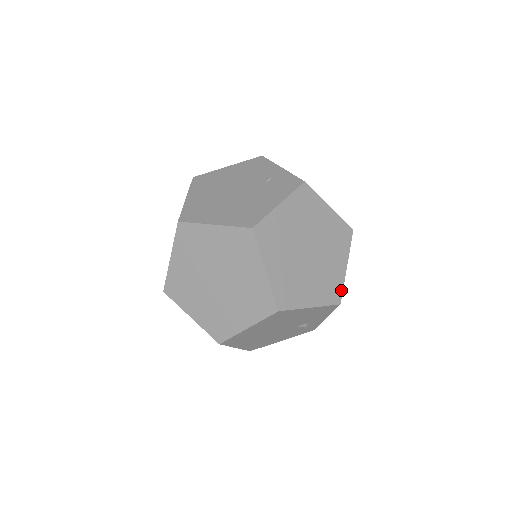
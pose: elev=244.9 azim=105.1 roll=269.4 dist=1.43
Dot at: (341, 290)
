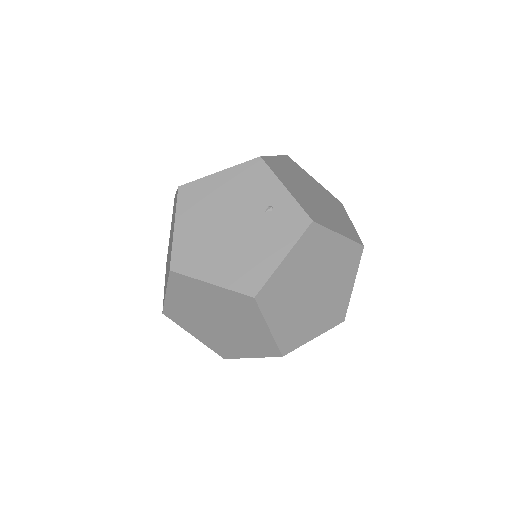
Dot at: (346, 309)
